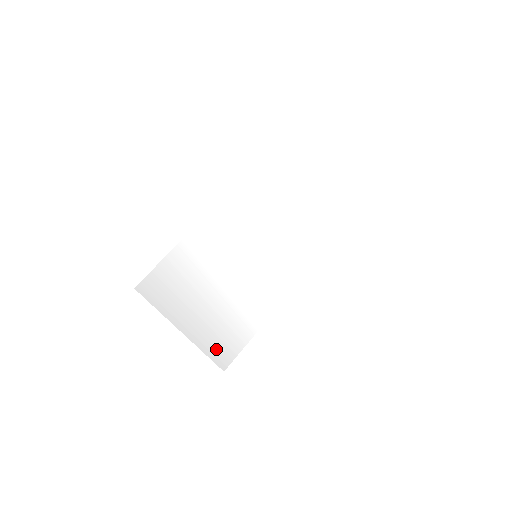
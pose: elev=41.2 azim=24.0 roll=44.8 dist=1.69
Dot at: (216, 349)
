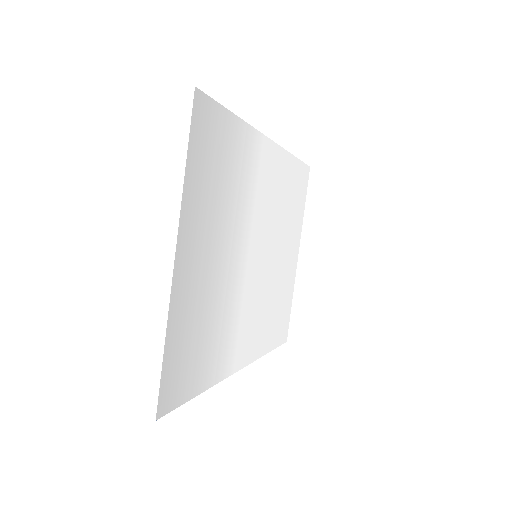
Dot at: (175, 349)
